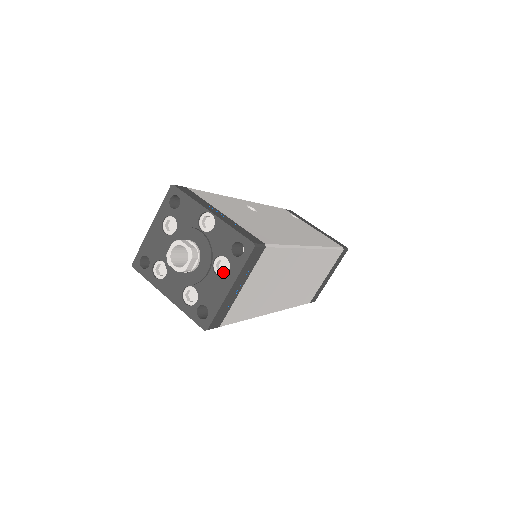
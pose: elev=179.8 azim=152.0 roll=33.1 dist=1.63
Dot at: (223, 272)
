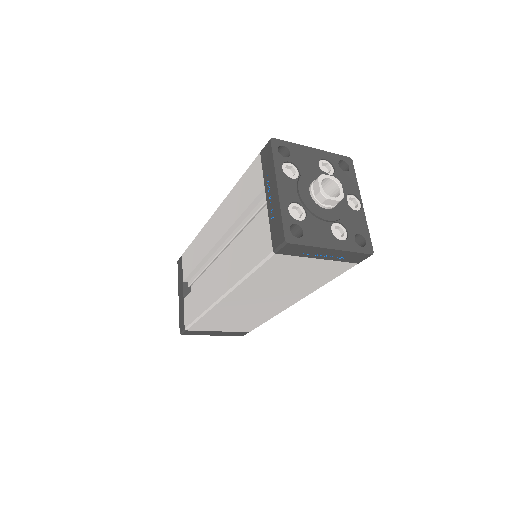
Dot at: occluded
